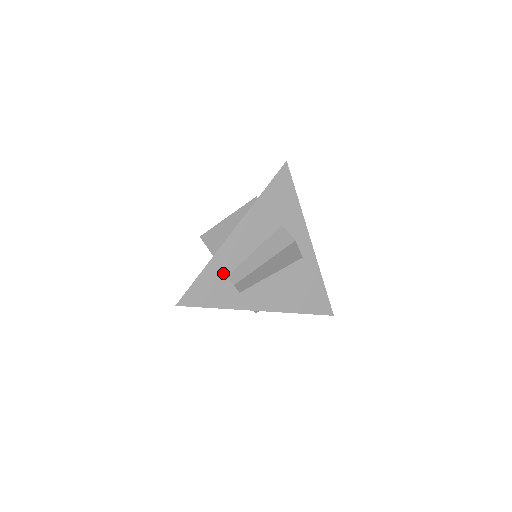
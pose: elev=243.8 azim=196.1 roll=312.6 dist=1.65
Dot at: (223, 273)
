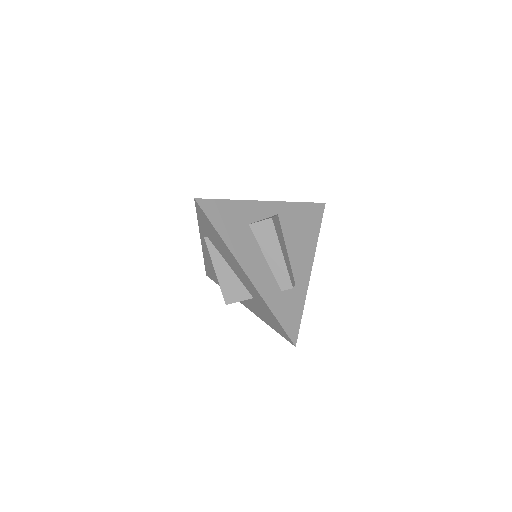
Dot at: (278, 295)
